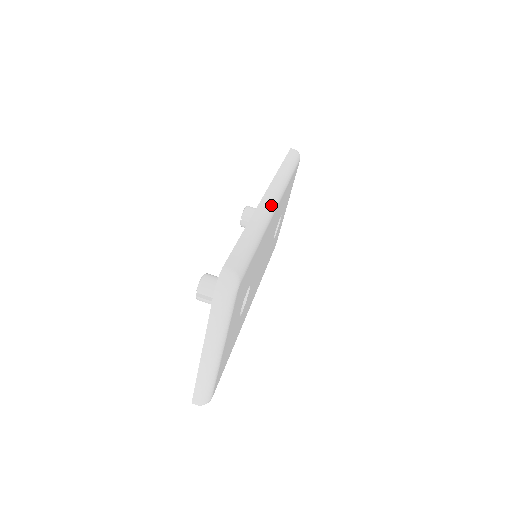
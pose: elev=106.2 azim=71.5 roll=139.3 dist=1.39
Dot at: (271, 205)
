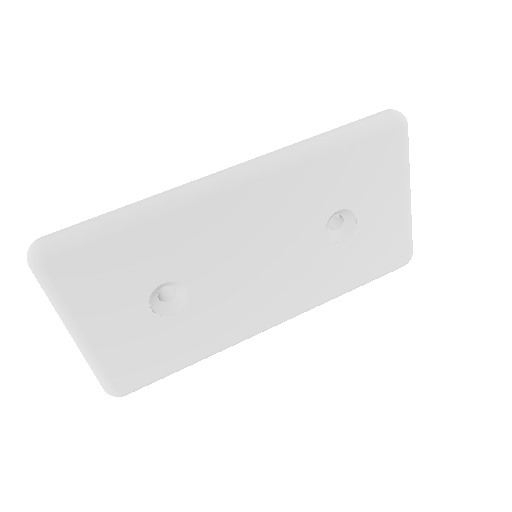
Dot at: (210, 183)
